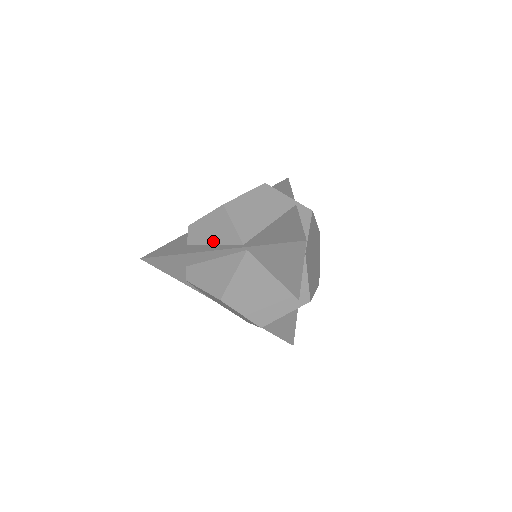
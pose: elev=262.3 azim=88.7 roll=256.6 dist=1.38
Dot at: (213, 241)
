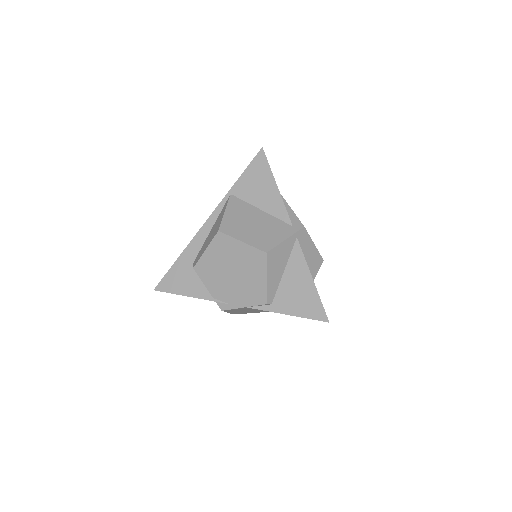
Dot at: occluded
